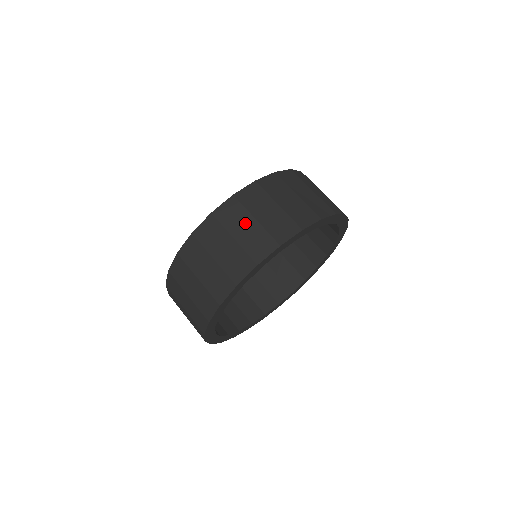
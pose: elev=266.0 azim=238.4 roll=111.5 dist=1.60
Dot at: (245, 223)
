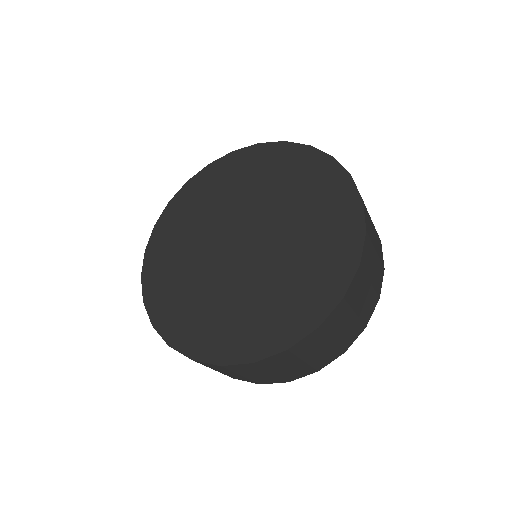
Dot at: (291, 365)
